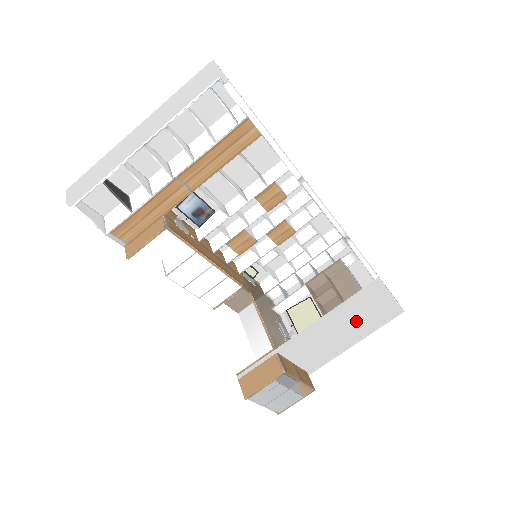
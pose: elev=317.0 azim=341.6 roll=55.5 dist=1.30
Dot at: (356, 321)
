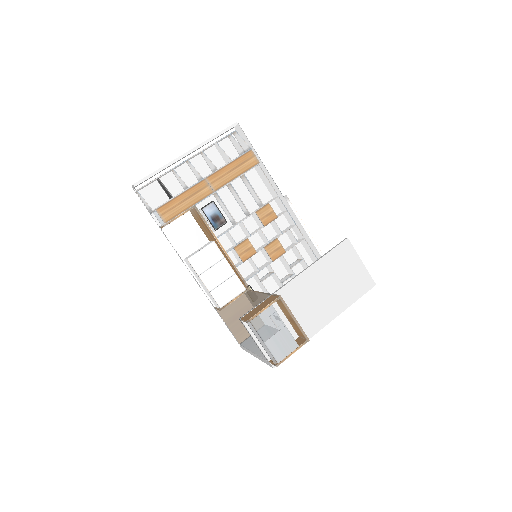
Dot at: (336, 280)
